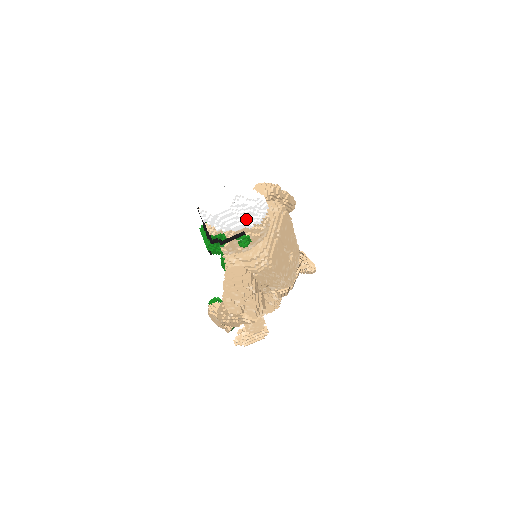
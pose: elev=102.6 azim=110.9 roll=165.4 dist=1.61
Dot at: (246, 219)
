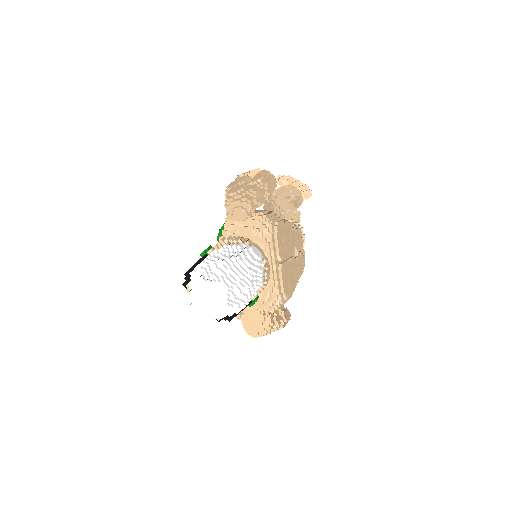
Dot at: (248, 296)
